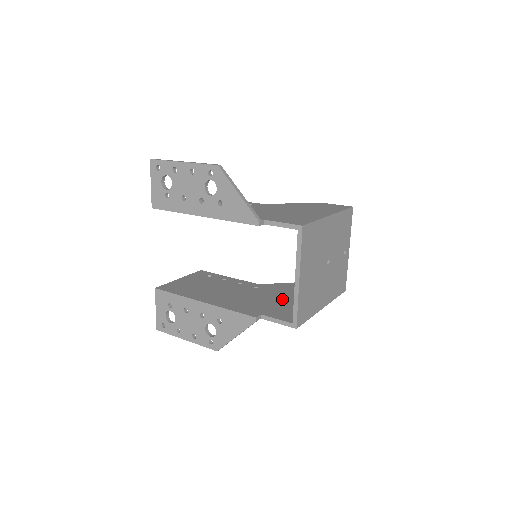
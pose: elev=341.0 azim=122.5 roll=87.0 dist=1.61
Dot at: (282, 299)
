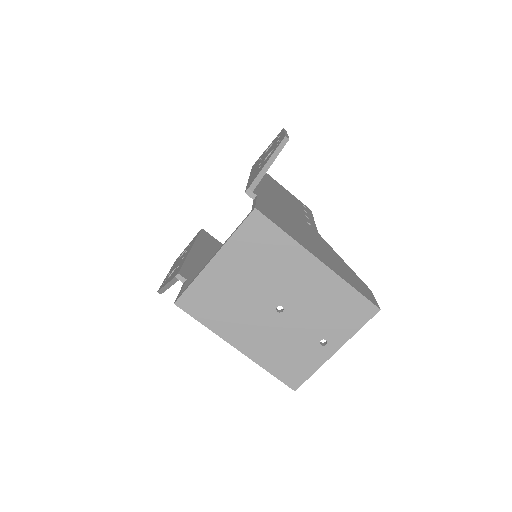
Dot at: occluded
